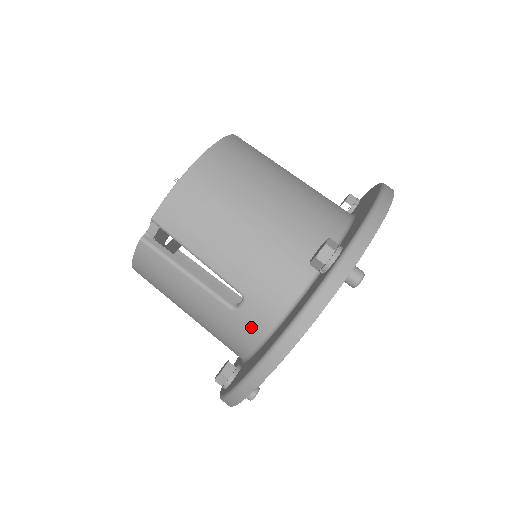
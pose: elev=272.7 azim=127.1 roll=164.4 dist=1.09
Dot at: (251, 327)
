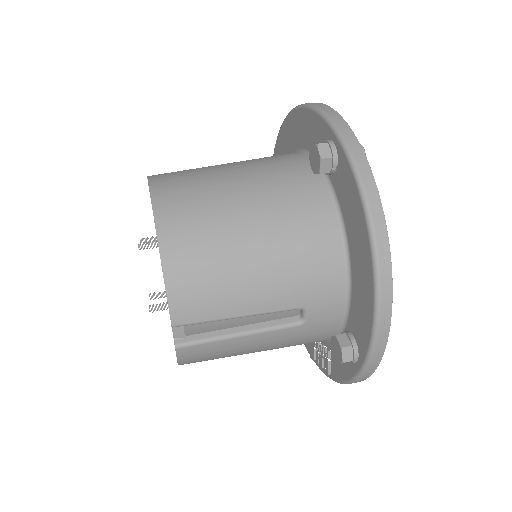
Dot at: (283, 155)
